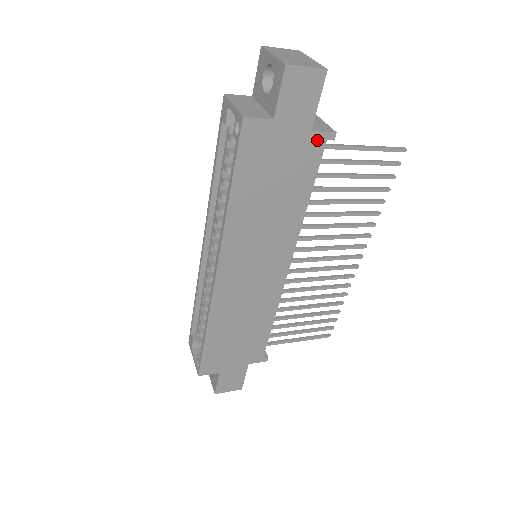
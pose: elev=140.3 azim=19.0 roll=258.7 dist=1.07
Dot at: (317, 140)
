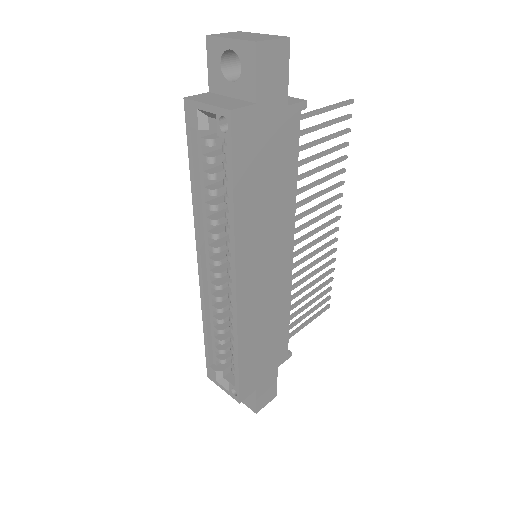
Dot at: (293, 113)
